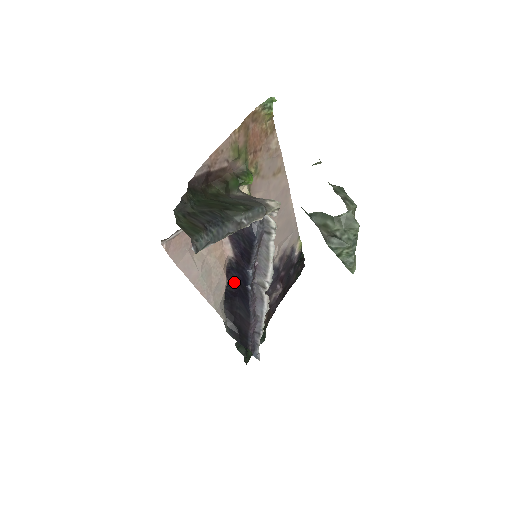
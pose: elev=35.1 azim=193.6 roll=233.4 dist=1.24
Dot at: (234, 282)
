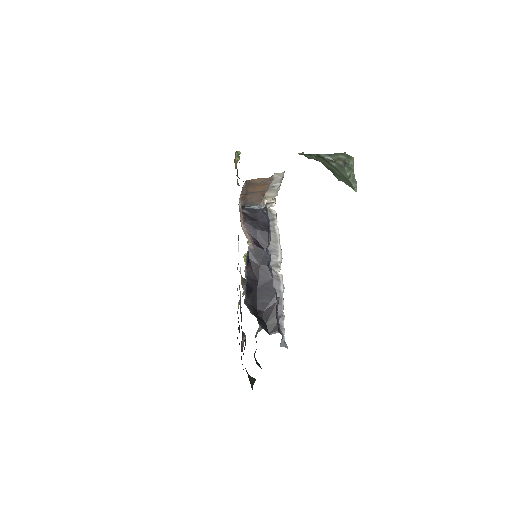
Dot at: (254, 270)
